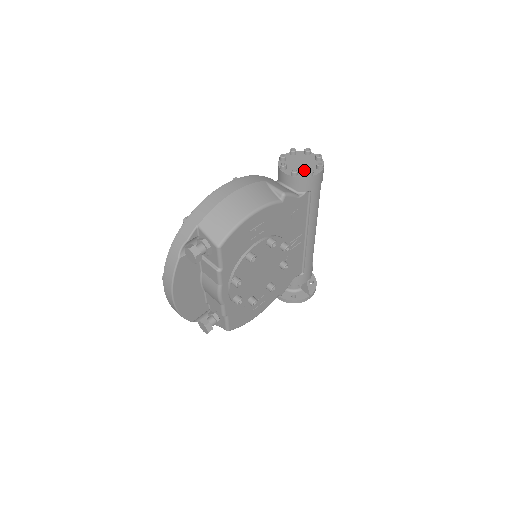
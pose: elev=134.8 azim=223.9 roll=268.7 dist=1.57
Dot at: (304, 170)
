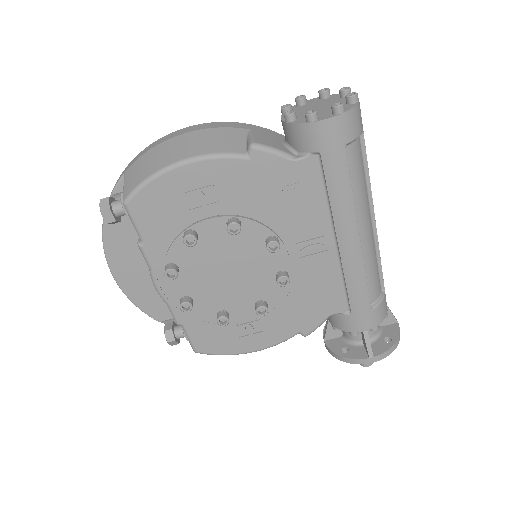
Dot at: occluded
